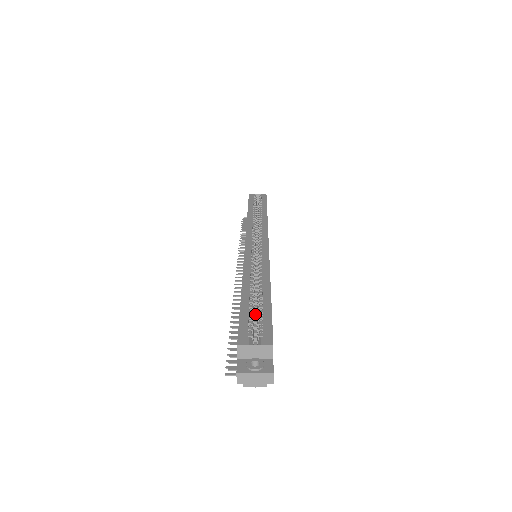
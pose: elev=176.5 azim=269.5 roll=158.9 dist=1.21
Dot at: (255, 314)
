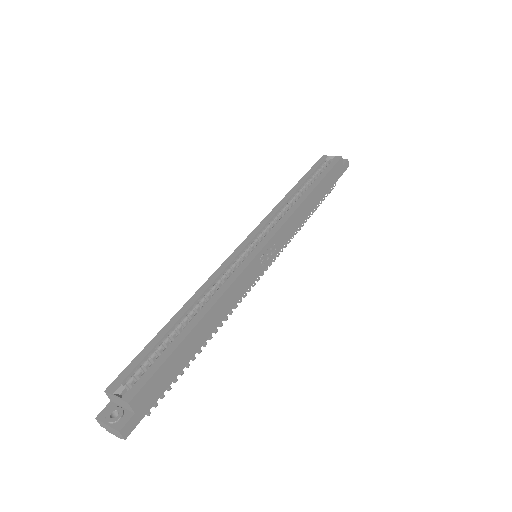
Dot at: occluded
